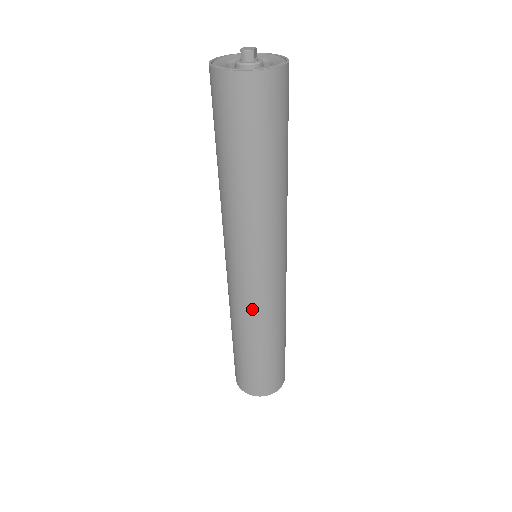
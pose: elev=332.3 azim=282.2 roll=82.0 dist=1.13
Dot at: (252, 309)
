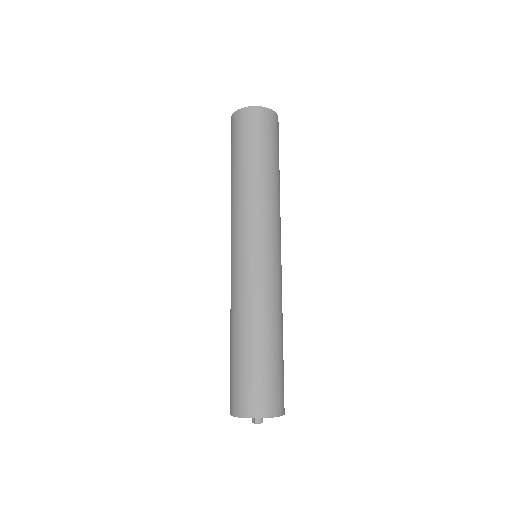
Dot at: (268, 289)
